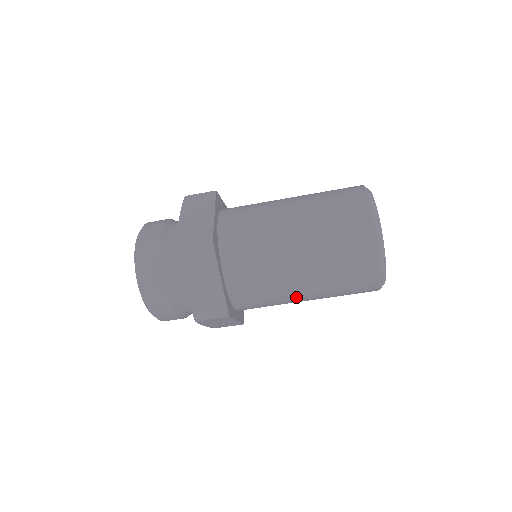
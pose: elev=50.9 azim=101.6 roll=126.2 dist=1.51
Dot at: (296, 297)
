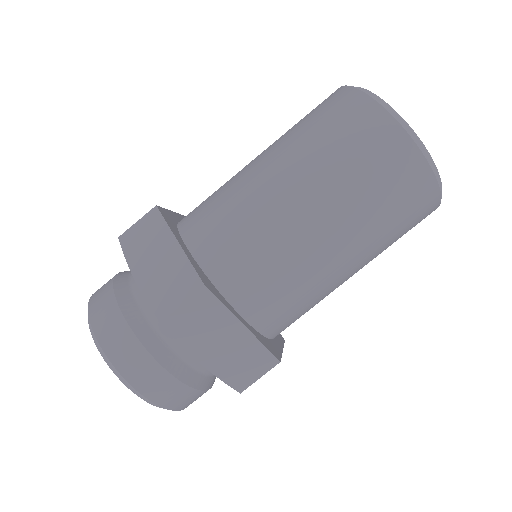
Dot at: (343, 281)
